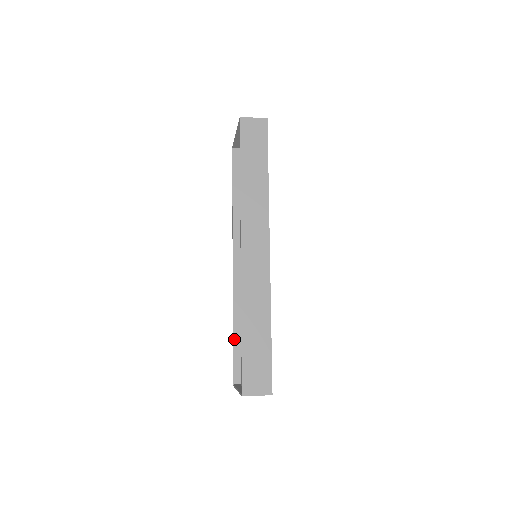
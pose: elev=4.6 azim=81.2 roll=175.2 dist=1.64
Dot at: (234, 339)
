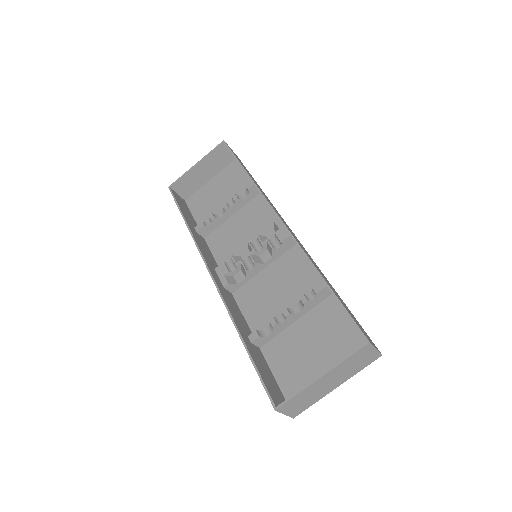
Dot at: (249, 350)
